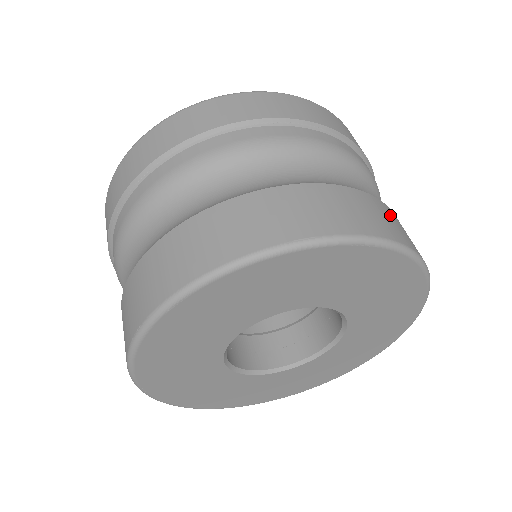
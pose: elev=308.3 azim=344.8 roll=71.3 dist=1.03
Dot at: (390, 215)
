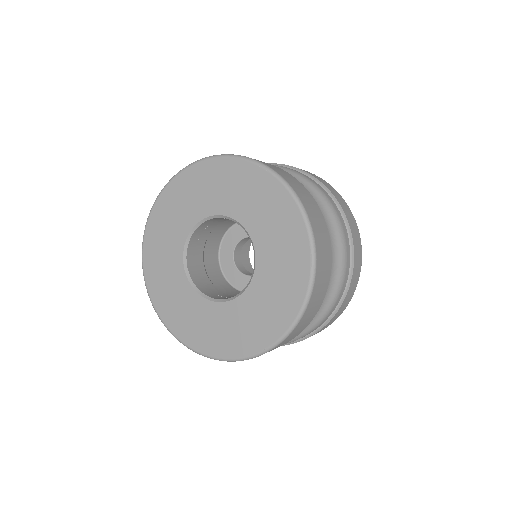
Dot at: (308, 195)
